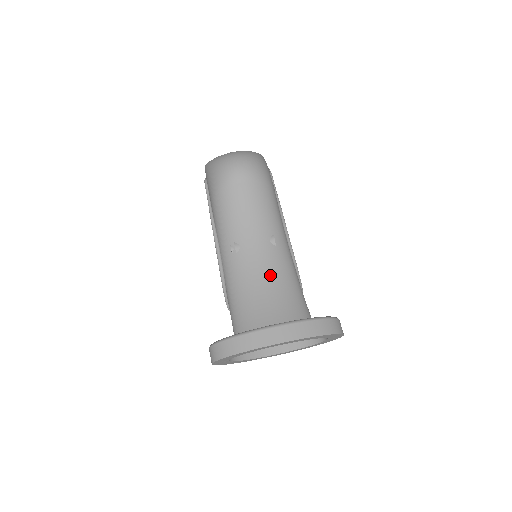
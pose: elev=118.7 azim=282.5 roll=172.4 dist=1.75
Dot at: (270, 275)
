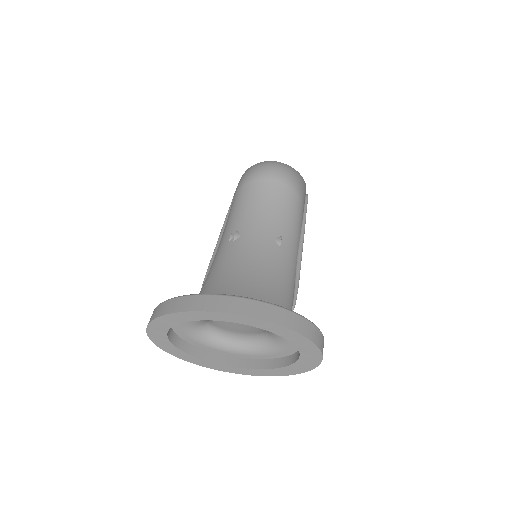
Dot at: (259, 267)
